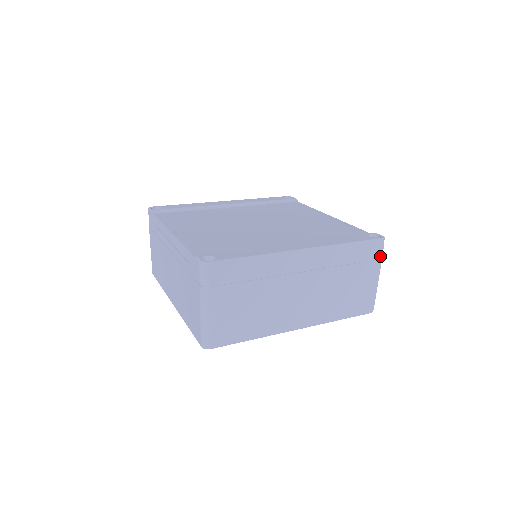
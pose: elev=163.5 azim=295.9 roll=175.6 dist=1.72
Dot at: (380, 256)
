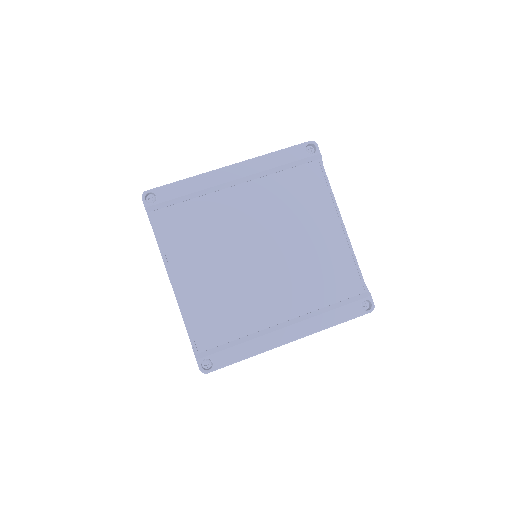
Dot at: occluded
